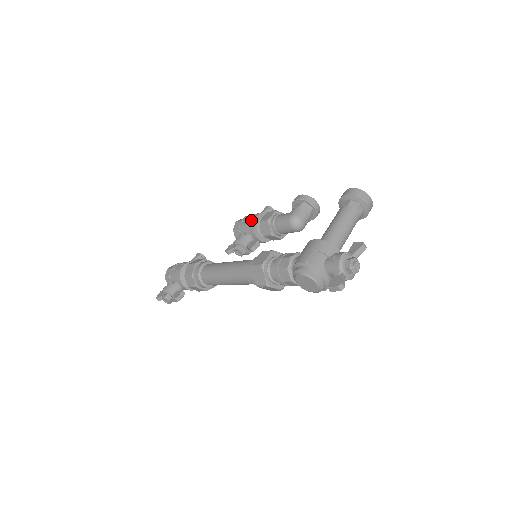
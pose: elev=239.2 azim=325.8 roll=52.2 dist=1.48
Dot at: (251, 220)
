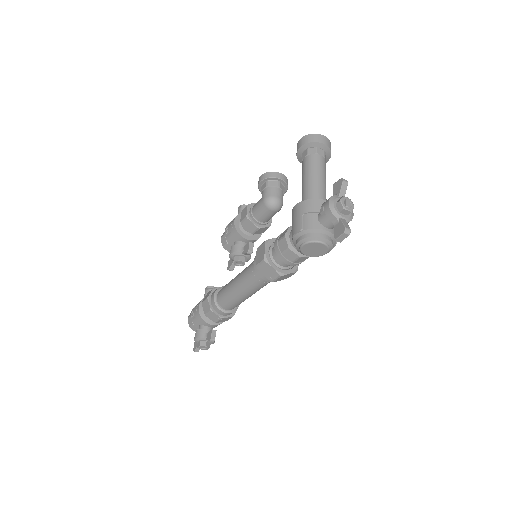
Dot at: (232, 227)
